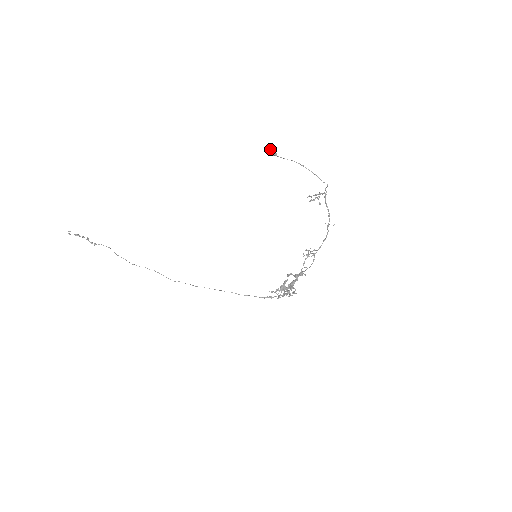
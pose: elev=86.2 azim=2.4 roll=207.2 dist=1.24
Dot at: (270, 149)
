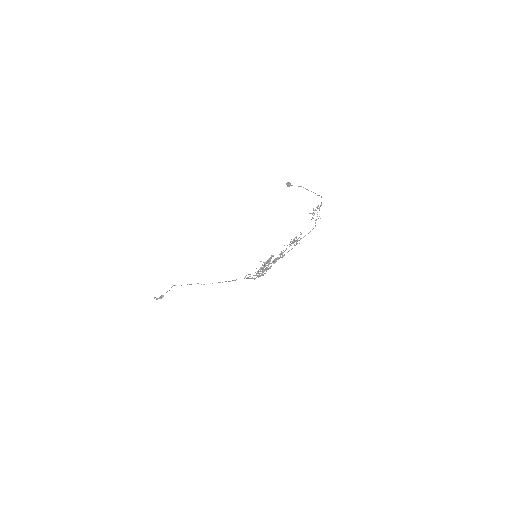
Dot at: (287, 182)
